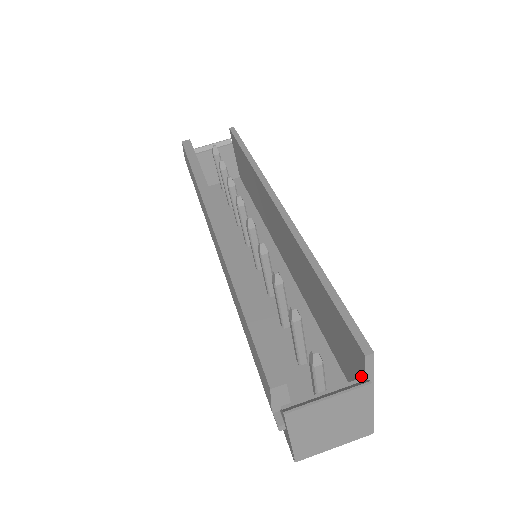
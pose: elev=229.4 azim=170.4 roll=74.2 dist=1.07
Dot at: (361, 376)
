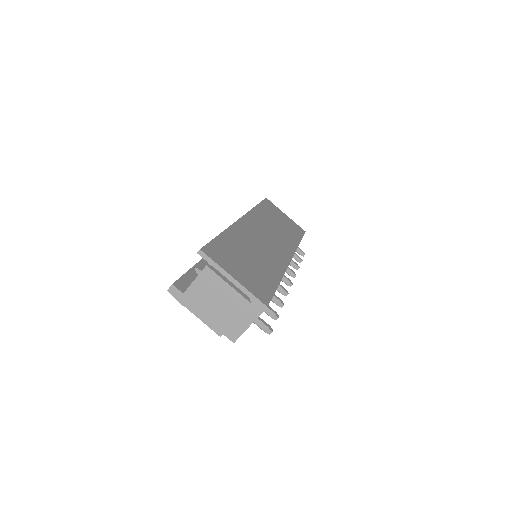
Dot at: (219, 269)
